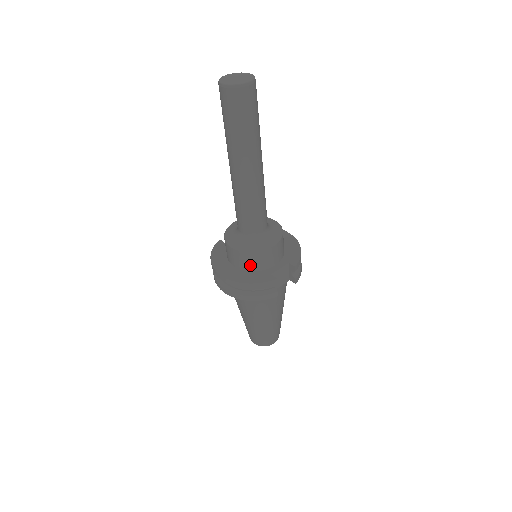
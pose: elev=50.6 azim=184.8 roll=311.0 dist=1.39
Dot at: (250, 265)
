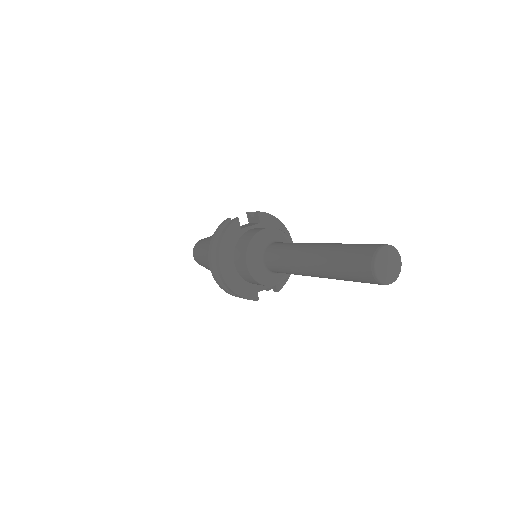
Dot at: (249, 281)
